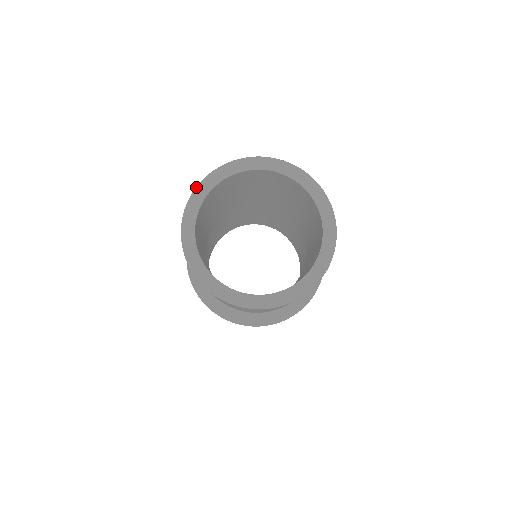
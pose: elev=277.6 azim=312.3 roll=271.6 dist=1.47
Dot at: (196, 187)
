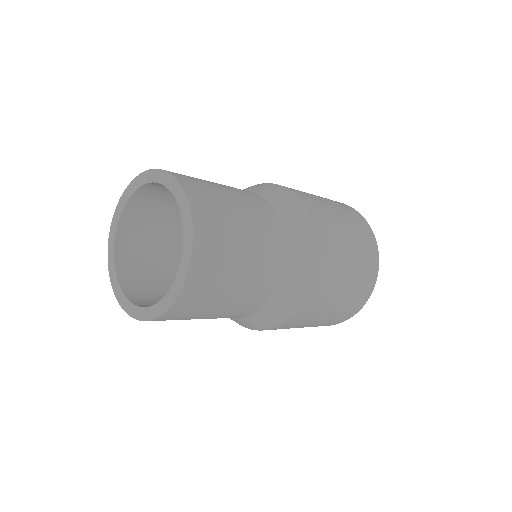
Dot at: (146, 170)
